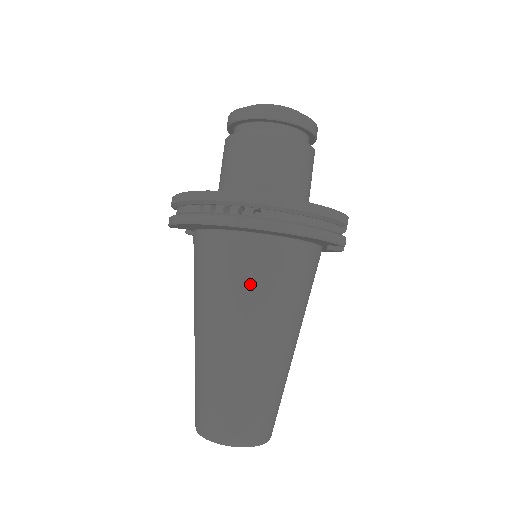
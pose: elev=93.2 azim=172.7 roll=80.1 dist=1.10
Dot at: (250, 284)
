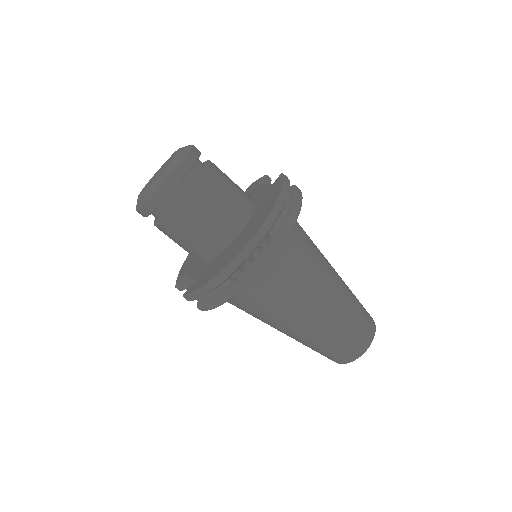
Dot at: (297, 273)
